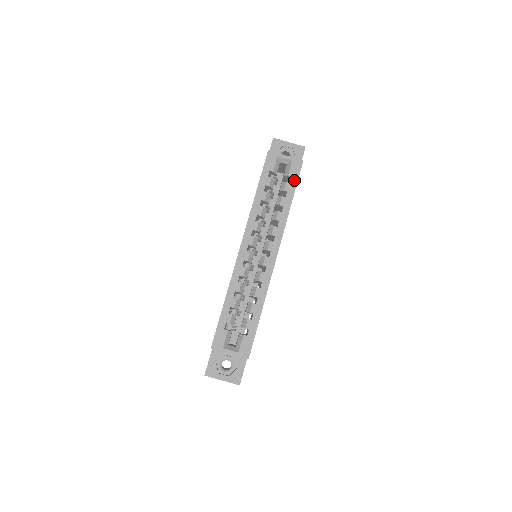
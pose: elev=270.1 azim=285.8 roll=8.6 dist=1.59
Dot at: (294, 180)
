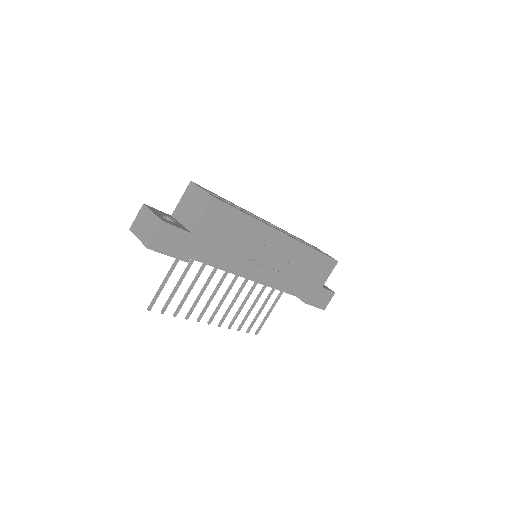
Dot at: (326, 255)
